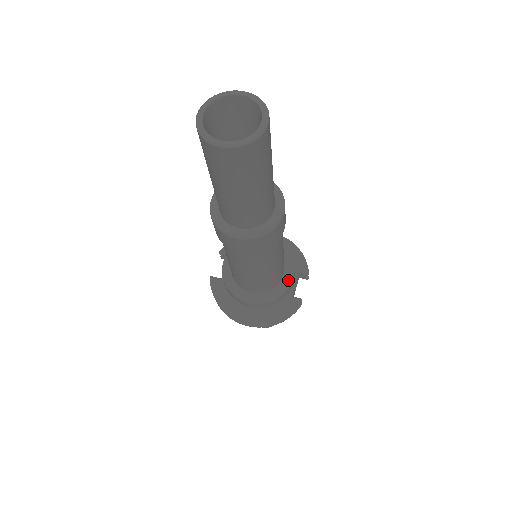
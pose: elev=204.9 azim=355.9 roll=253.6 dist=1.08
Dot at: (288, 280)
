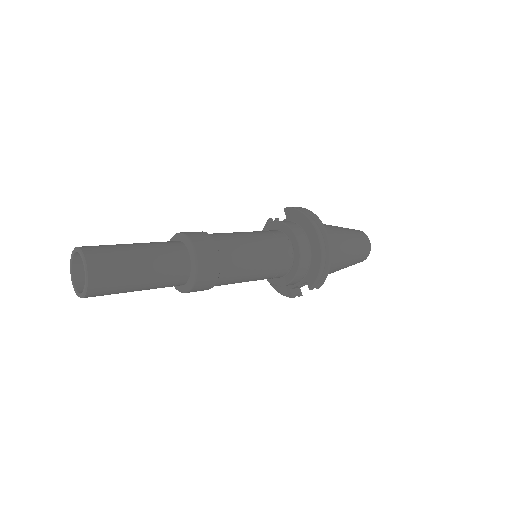
Dot at: (283, 282)
